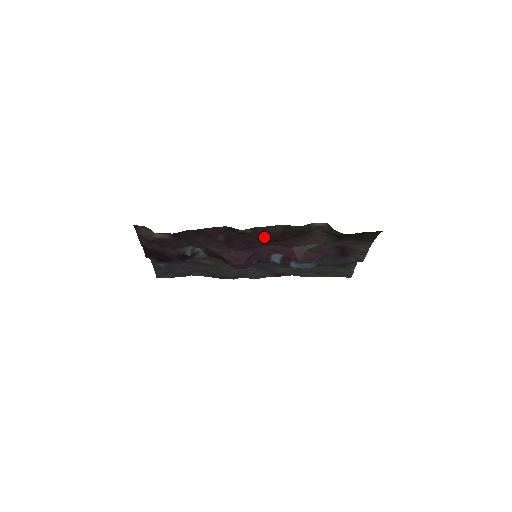
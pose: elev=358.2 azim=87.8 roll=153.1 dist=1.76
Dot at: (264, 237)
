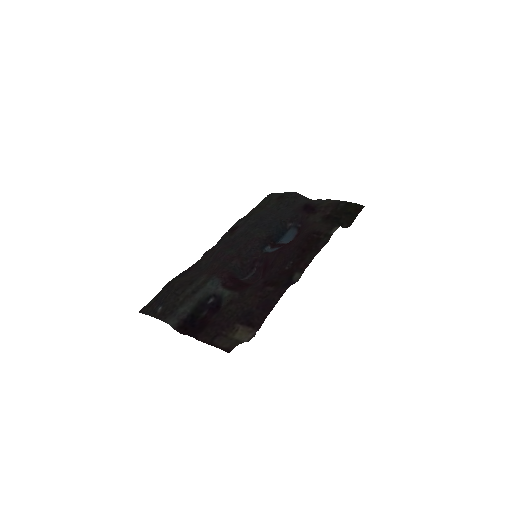
Dot at: (296, 262)
